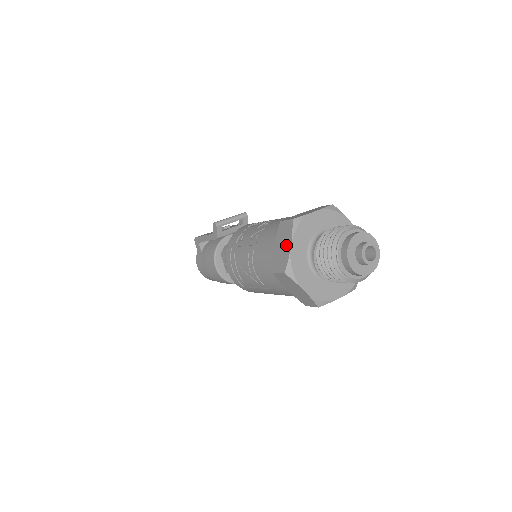
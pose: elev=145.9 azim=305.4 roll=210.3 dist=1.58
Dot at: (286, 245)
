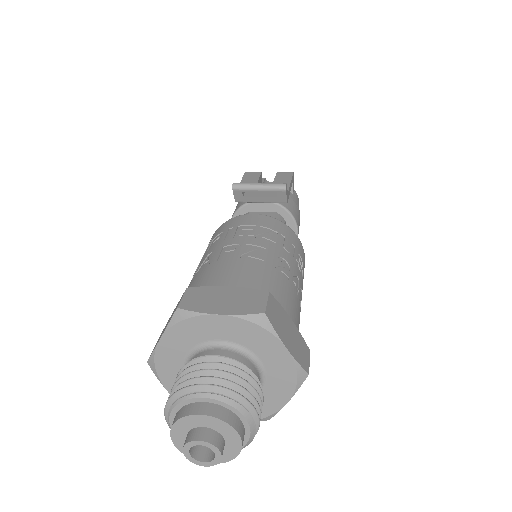
Dot at: (163, 331)
